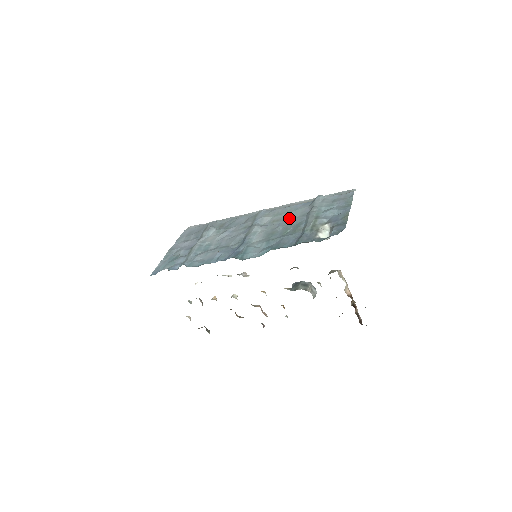
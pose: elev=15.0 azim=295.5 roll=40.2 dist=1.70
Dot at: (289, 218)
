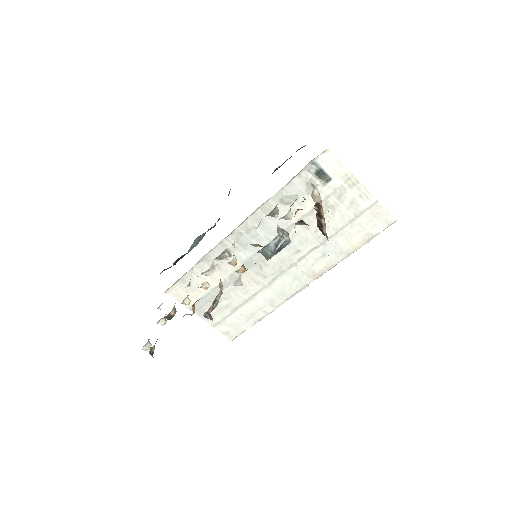
Dot at: occluded
